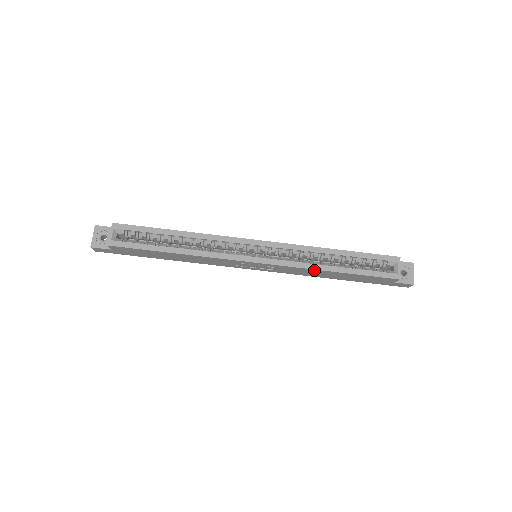
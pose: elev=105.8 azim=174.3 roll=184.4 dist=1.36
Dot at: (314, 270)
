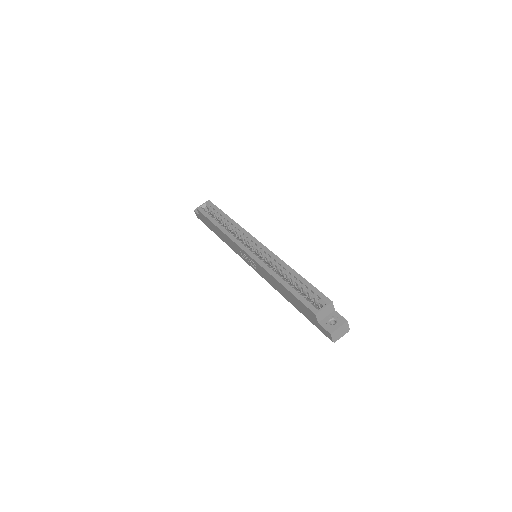
Dot at: (271, 276)
